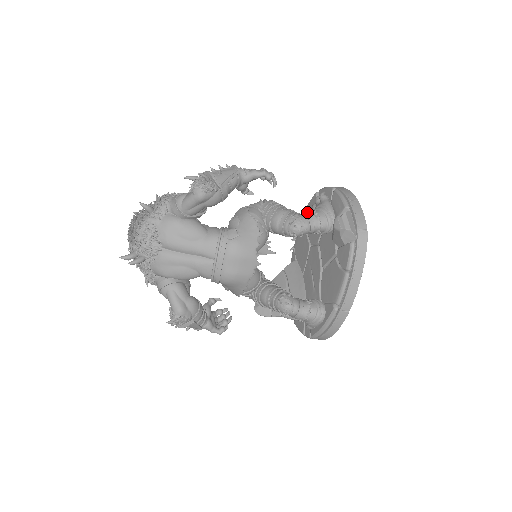
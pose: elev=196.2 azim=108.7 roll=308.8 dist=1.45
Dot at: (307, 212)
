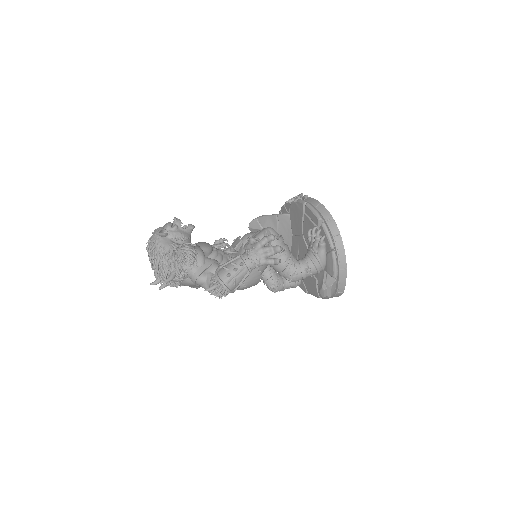
Dot at: (307, 213)
